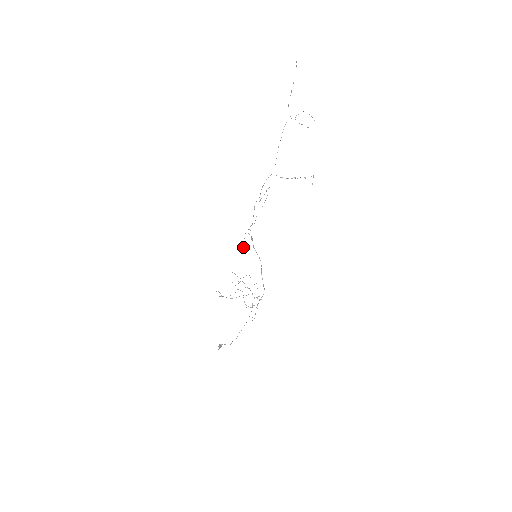
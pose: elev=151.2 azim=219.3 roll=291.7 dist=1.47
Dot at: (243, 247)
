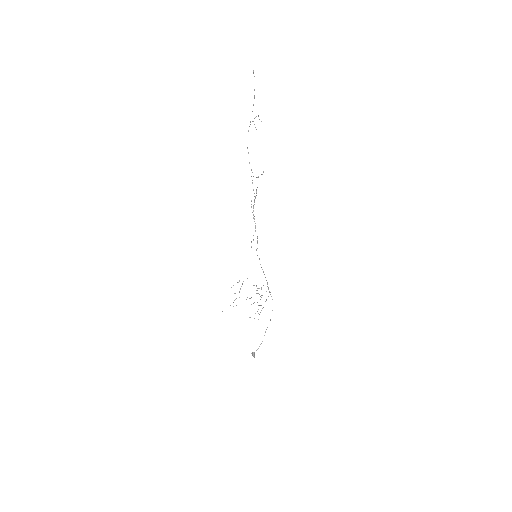
Dot at: (256, 250)
